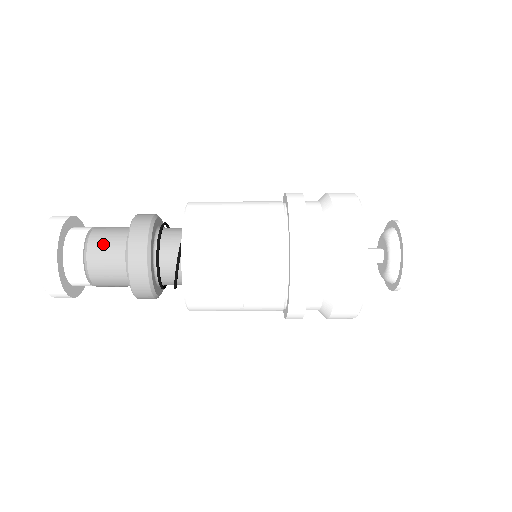
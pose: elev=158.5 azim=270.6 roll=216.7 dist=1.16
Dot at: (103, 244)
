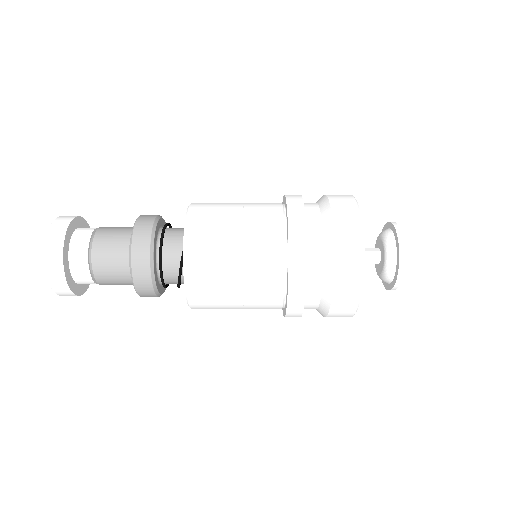
Dot at: (107, 252)
